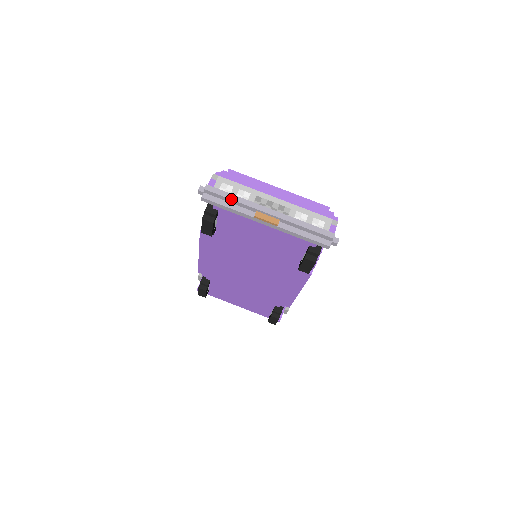
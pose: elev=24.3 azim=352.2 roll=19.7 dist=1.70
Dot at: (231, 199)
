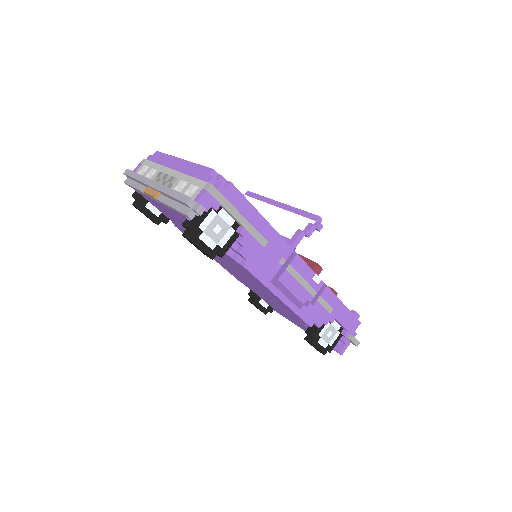
Dot at: (134, 178)
